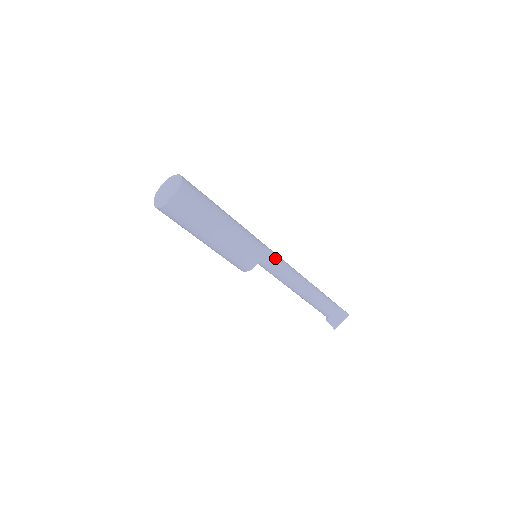
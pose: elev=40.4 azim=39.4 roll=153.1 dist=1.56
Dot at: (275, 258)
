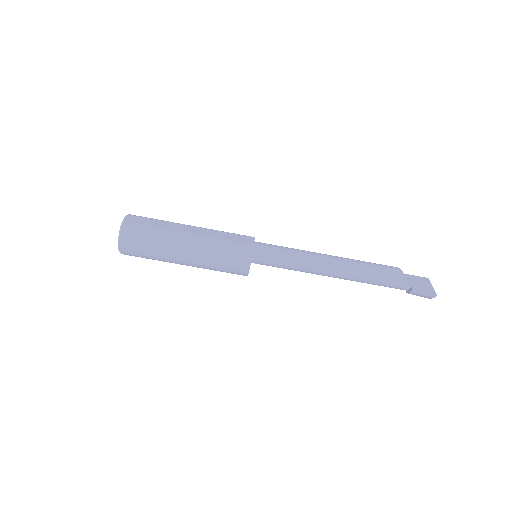
Dot at: (273, 245)
